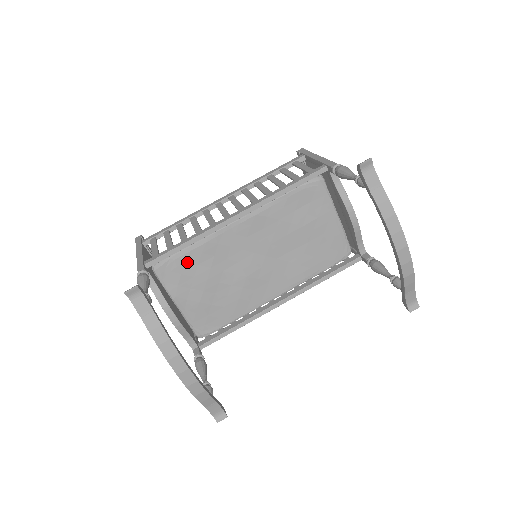
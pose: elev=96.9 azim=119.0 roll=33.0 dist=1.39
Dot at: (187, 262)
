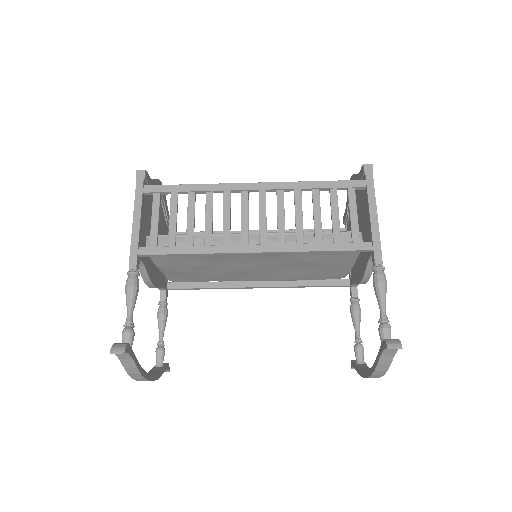
Dot at: (184, 256)
